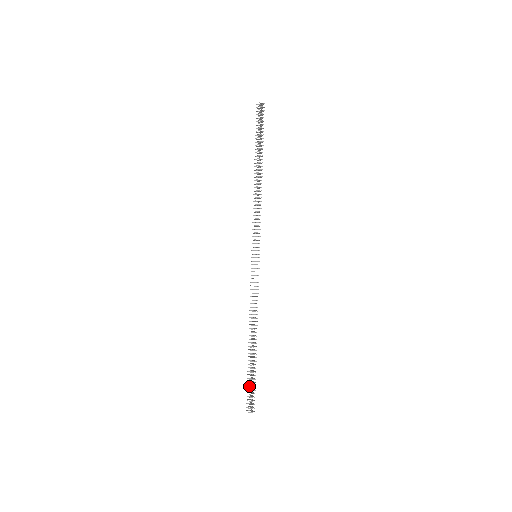
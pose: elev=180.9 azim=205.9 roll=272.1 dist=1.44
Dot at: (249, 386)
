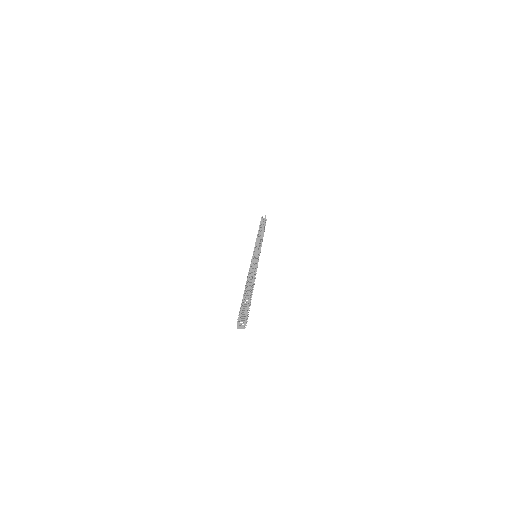
Dot at: (247, 305)
